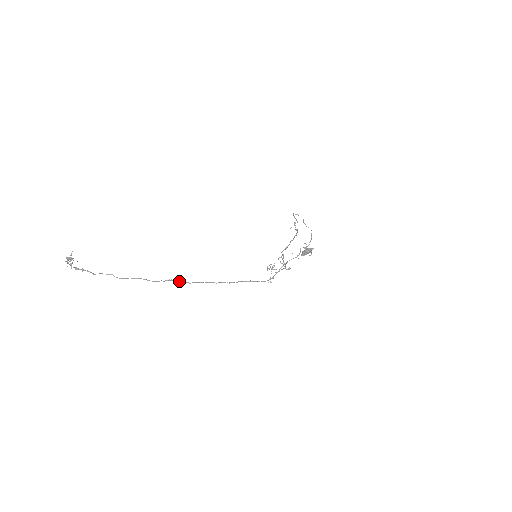
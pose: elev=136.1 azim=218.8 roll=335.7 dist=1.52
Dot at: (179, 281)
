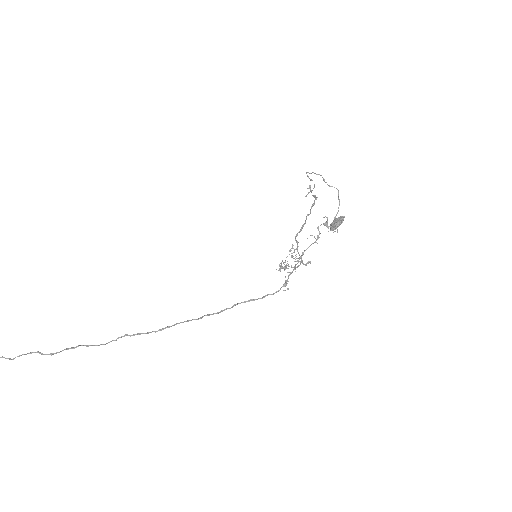
Dot at: (138, 333)
